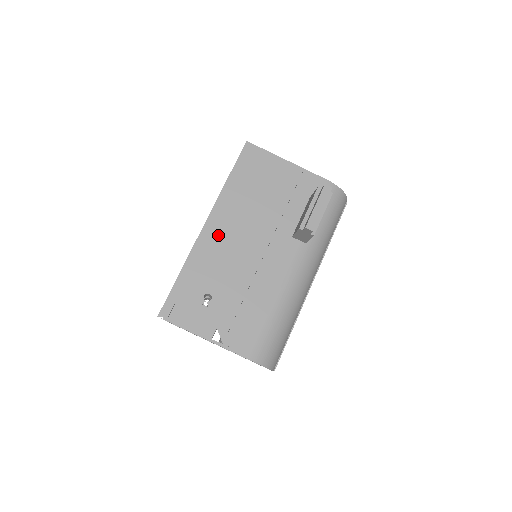
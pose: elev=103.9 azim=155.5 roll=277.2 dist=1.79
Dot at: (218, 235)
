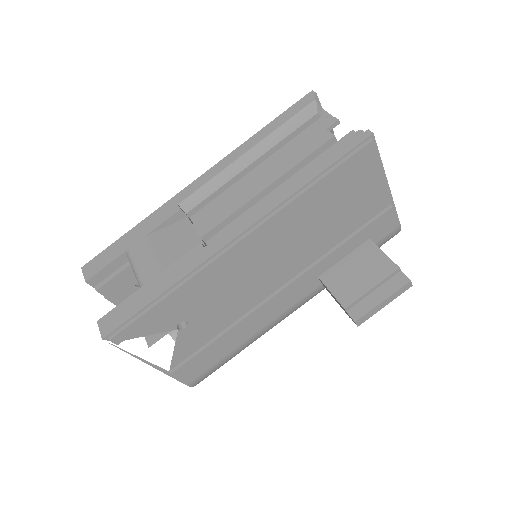
Dot at: (244, 256)
